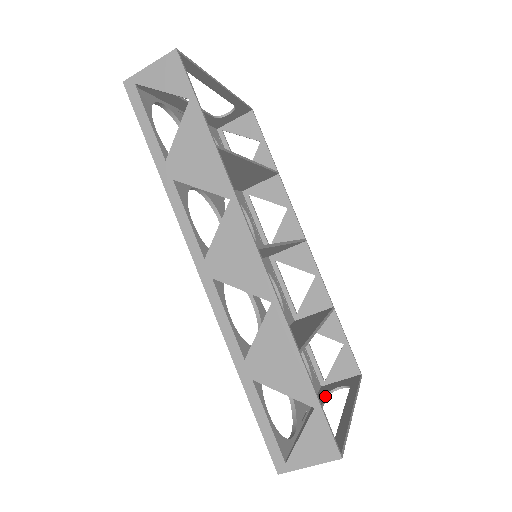
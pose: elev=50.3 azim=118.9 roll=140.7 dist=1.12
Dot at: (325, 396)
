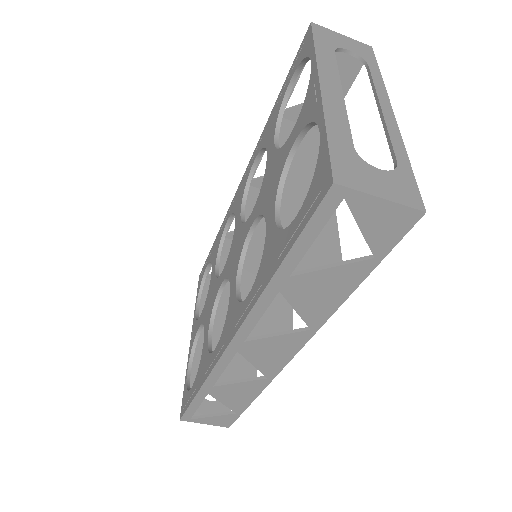
Dot at: occluded
